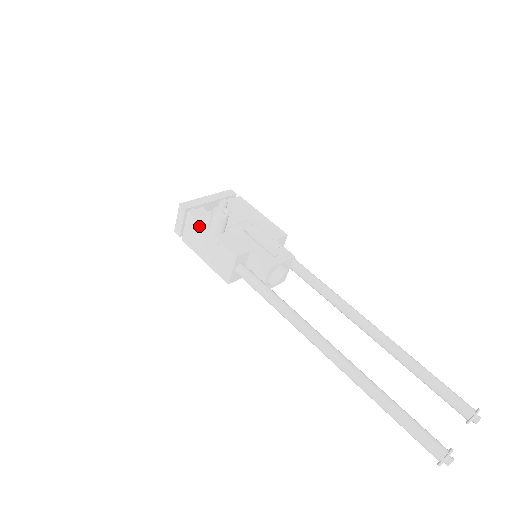
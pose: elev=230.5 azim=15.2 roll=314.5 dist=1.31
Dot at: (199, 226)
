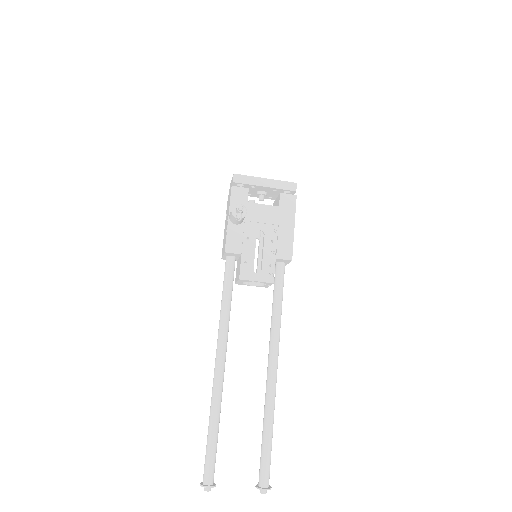
Dot at: (229, 204)
